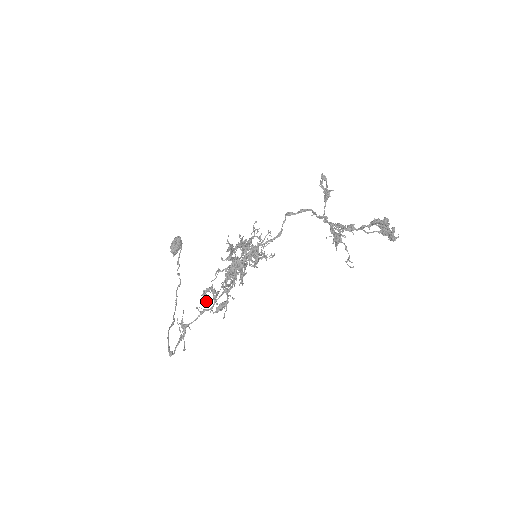
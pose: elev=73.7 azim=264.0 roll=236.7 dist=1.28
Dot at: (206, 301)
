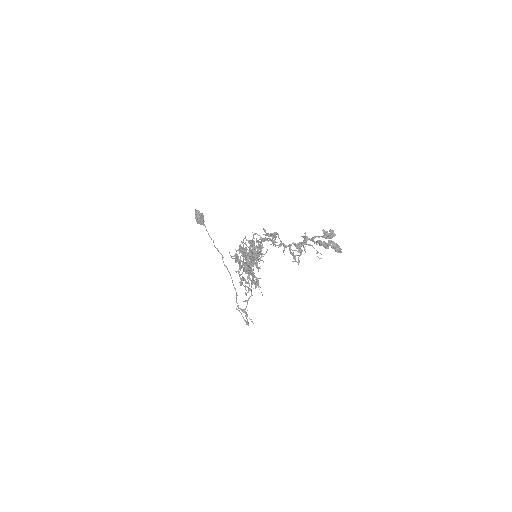
Dot at: occluded
